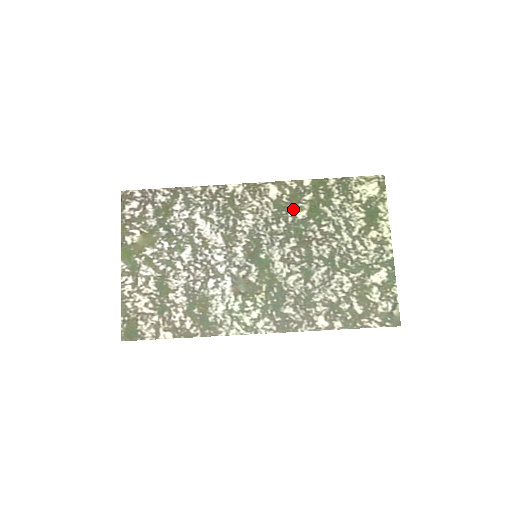
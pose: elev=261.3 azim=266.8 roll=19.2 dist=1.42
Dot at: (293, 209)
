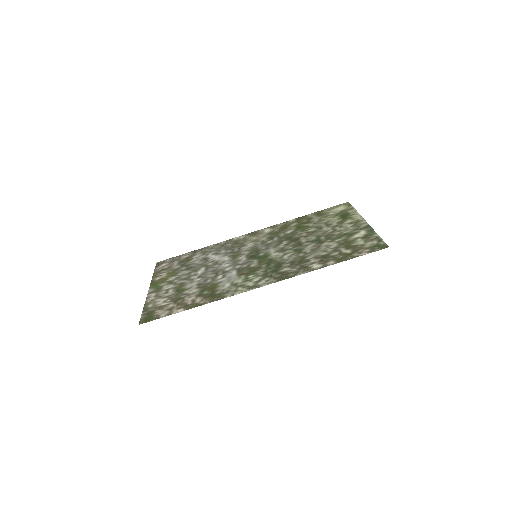
Dot at: (283, 232)
